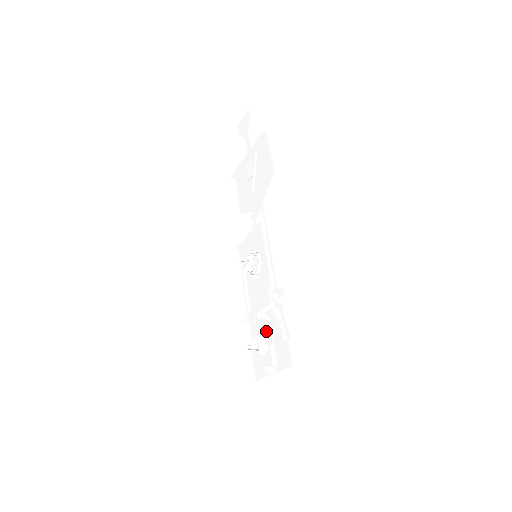
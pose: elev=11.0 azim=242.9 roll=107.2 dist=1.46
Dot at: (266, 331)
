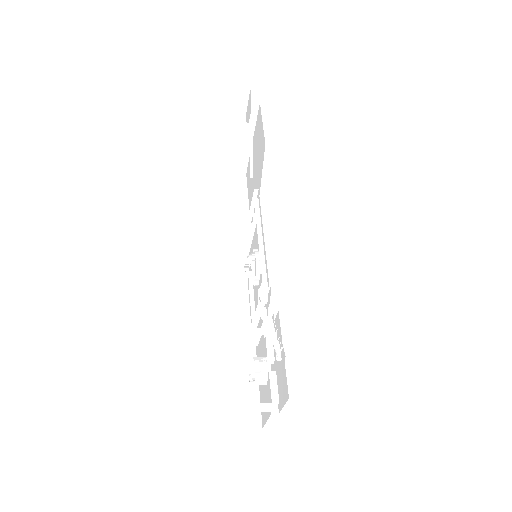
Dot at: (266, 353)
